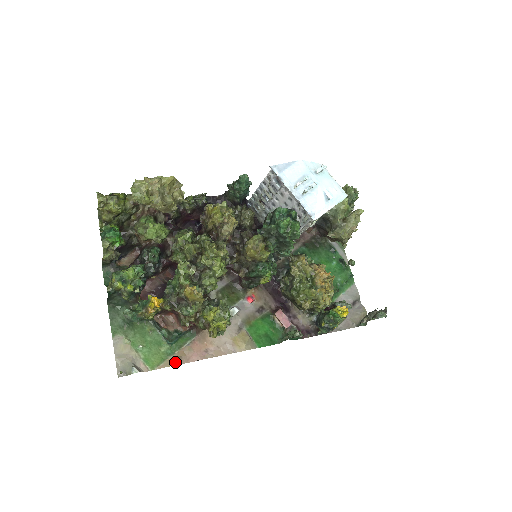
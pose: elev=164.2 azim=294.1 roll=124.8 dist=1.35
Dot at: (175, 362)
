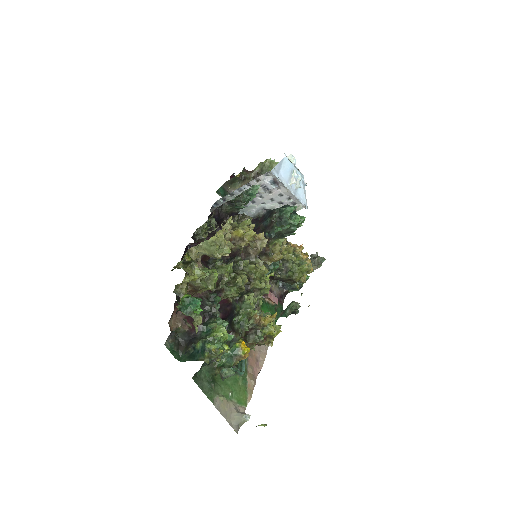
Dot at: (253, 386)
